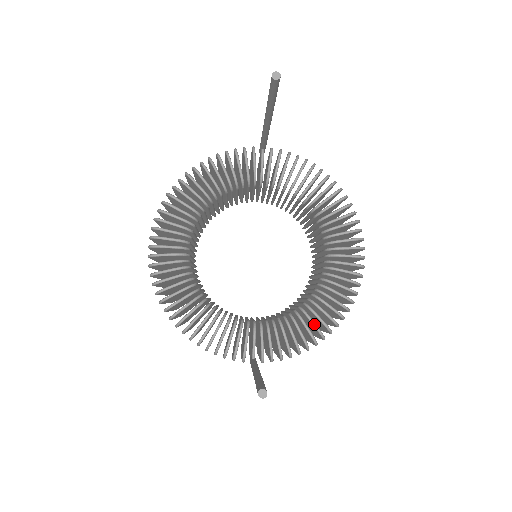
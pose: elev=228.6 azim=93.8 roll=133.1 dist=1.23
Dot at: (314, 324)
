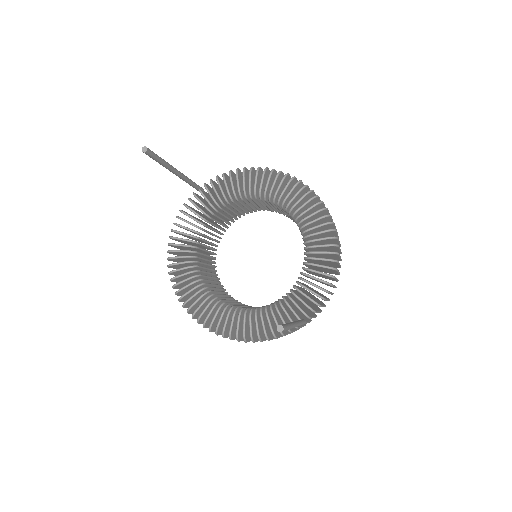
Dot at: (319, 266)
